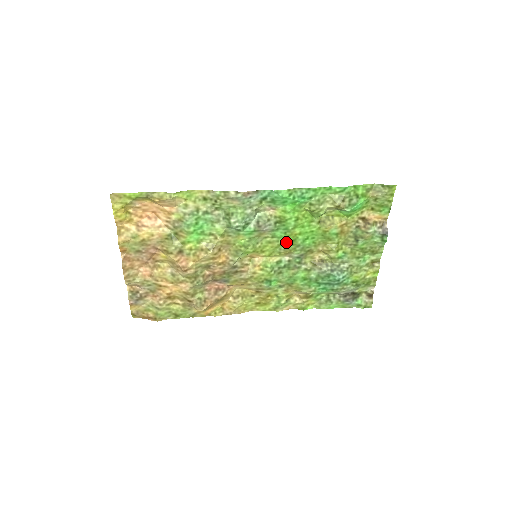
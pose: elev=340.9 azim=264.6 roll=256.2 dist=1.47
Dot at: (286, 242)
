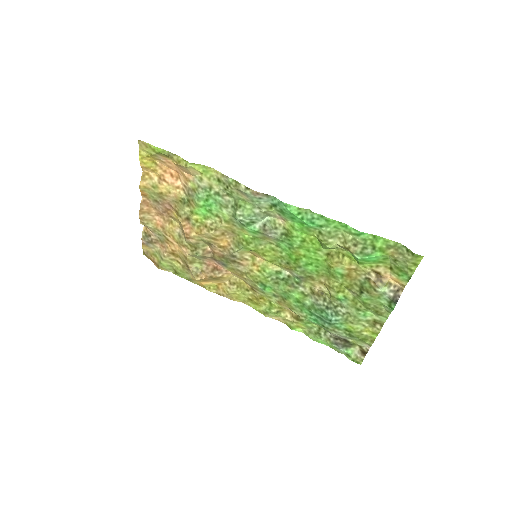
Dot at: (289, 257)
